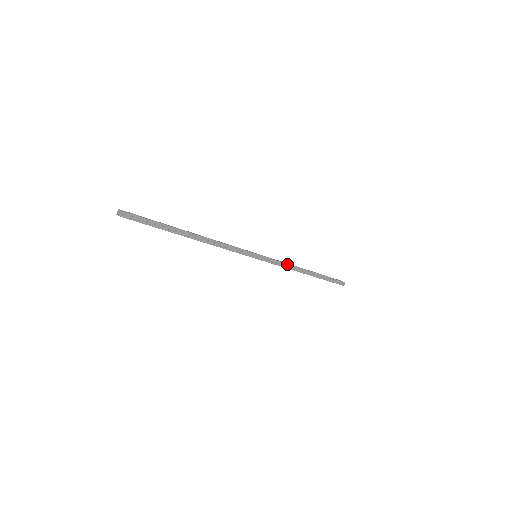
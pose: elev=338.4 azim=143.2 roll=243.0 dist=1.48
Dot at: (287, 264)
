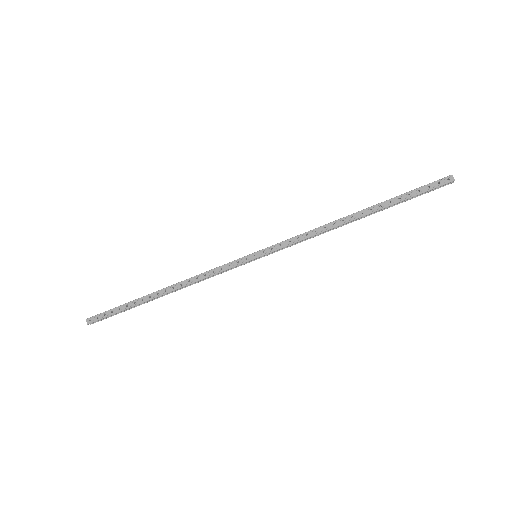
Dot at: (308, 232)
